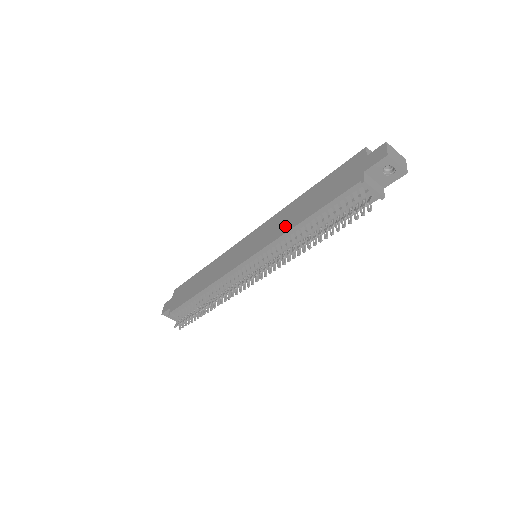
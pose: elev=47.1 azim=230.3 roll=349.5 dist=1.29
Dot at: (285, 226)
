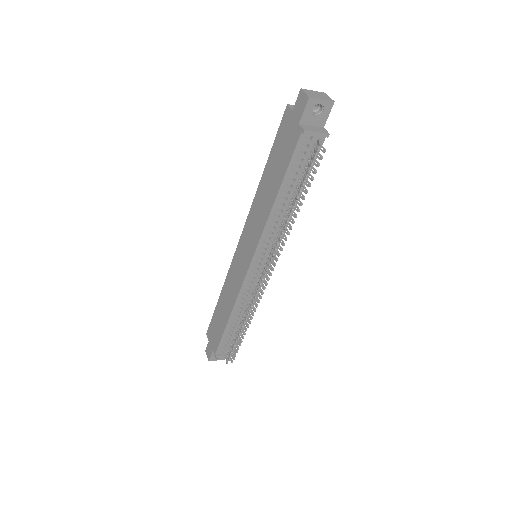
Dot at: (264, 213)
